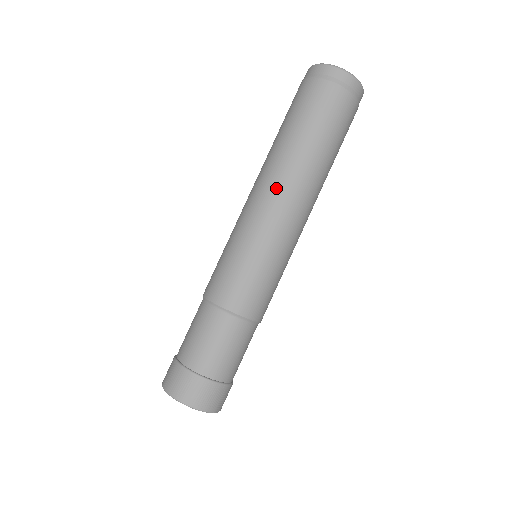
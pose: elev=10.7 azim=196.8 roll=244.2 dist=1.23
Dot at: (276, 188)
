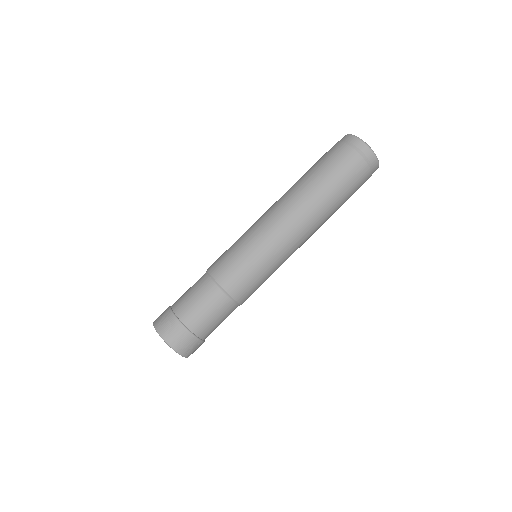
Dot at: (308, 234)
